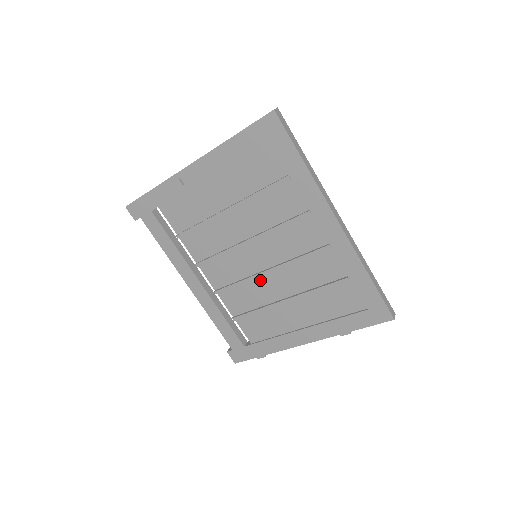
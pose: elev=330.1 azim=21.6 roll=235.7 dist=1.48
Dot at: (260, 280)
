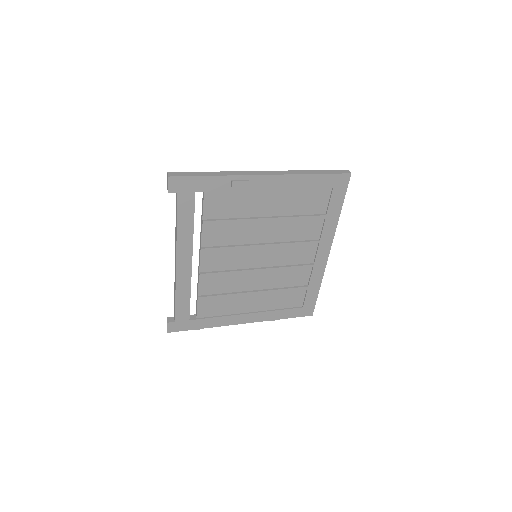
Dot at: (246, 274)
